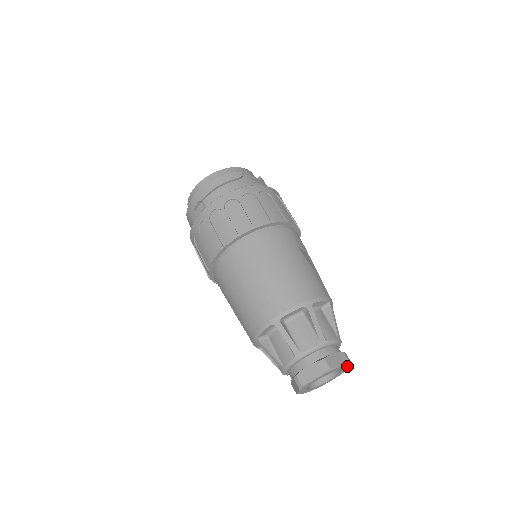
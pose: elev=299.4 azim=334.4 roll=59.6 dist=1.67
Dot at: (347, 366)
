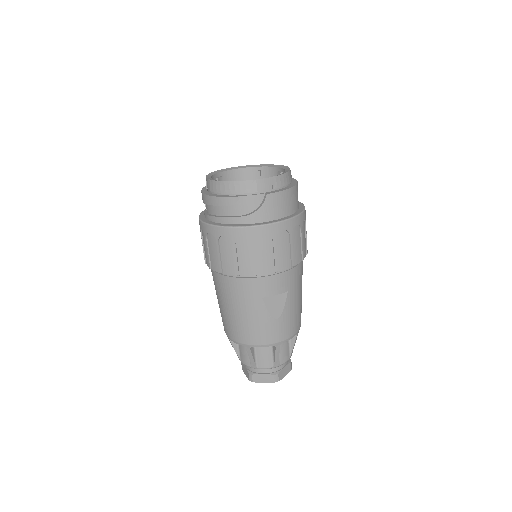
Dot at: occluded
